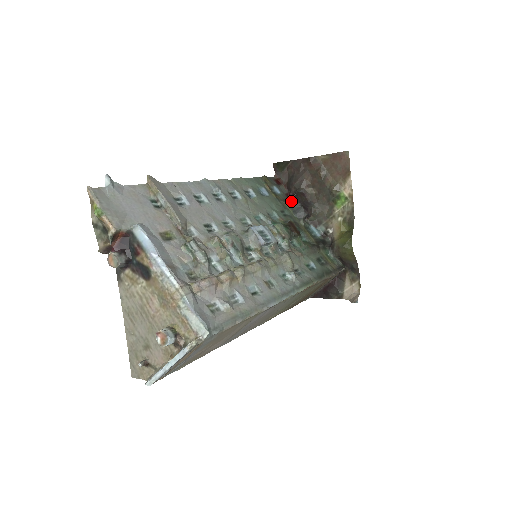
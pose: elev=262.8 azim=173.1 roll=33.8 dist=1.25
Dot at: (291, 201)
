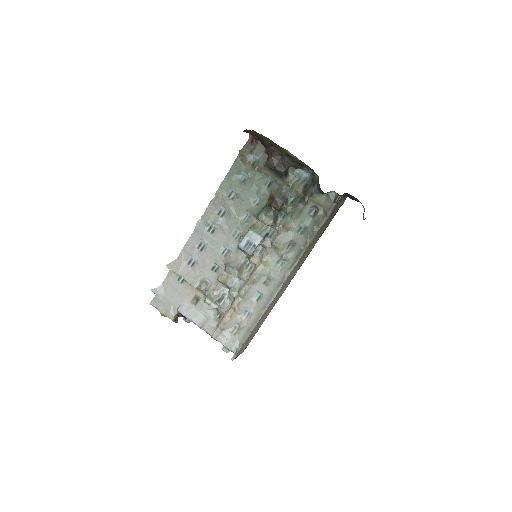
Dot at: (268, 166)
